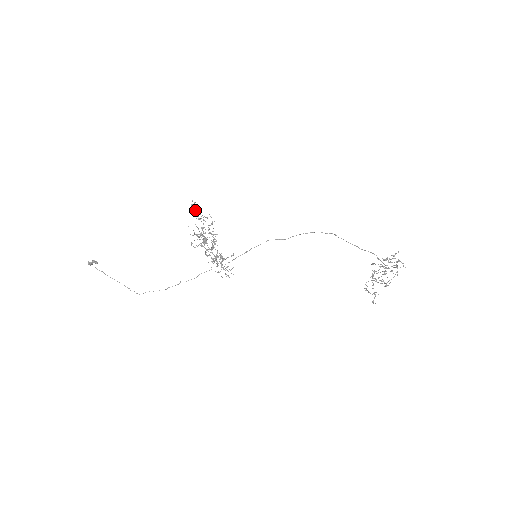
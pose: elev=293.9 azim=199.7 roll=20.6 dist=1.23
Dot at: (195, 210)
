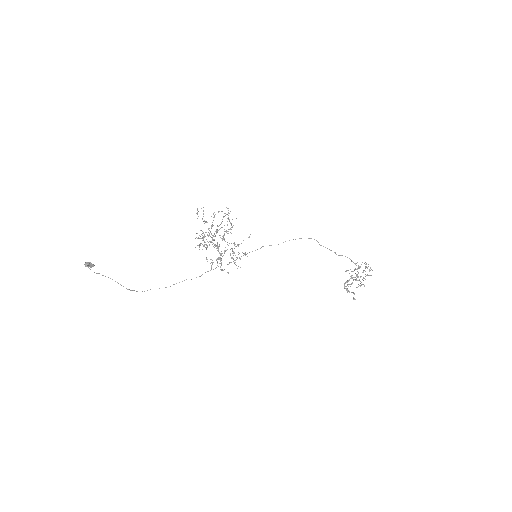
Dot at: occluded
